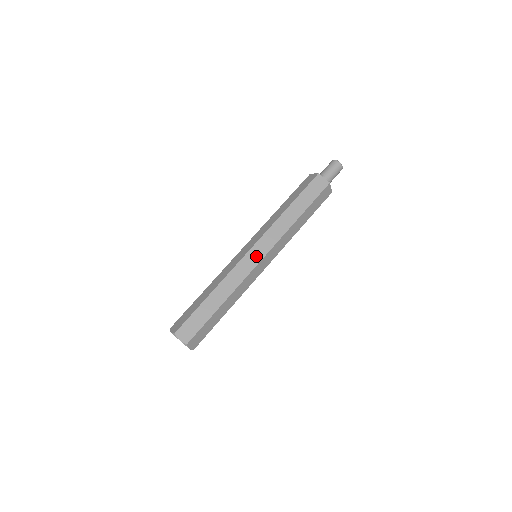
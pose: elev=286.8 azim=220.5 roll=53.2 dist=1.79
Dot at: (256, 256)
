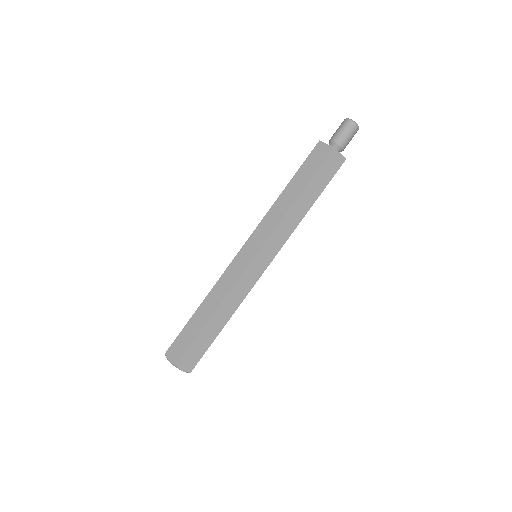
Dot at: (247, 255)
